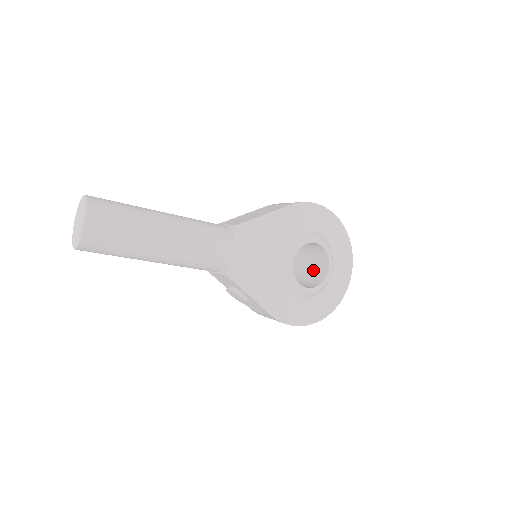
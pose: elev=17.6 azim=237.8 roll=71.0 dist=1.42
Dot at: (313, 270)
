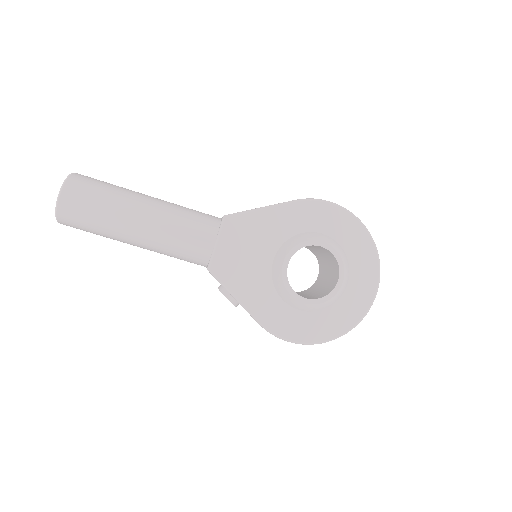
Dot at: (328, 282)
